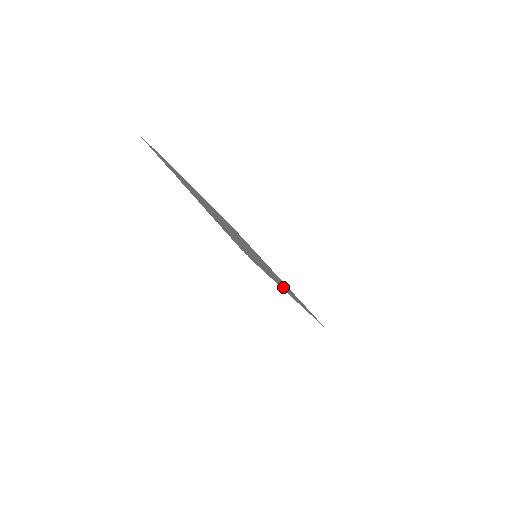
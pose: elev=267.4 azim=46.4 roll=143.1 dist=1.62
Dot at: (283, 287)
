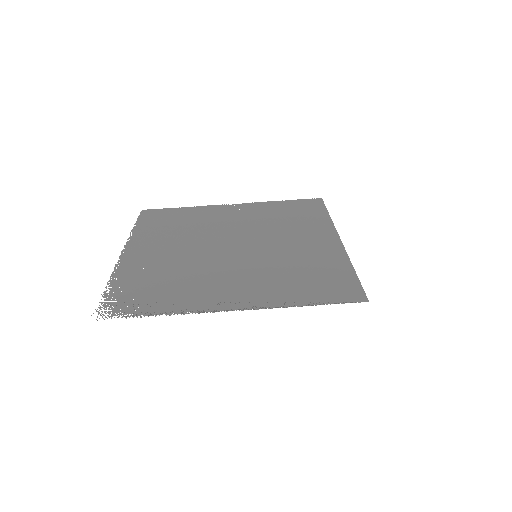
Dot at: (231, 297)
